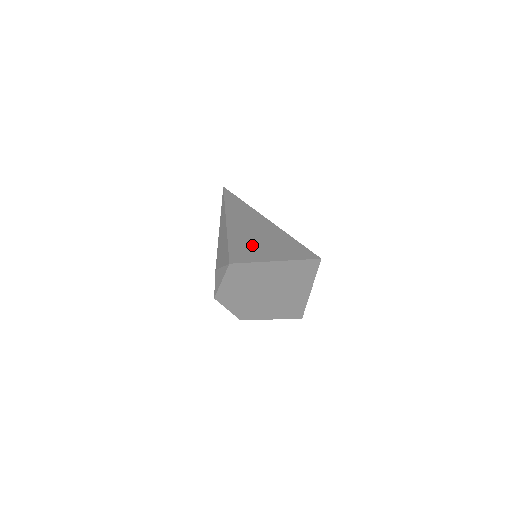
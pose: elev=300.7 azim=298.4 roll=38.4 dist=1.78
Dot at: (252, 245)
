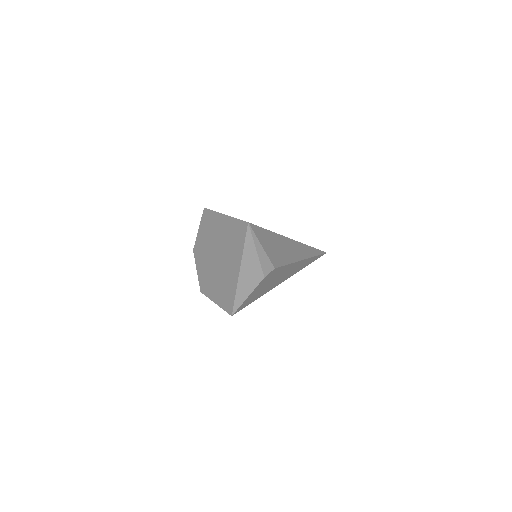
Dot at: occluded
